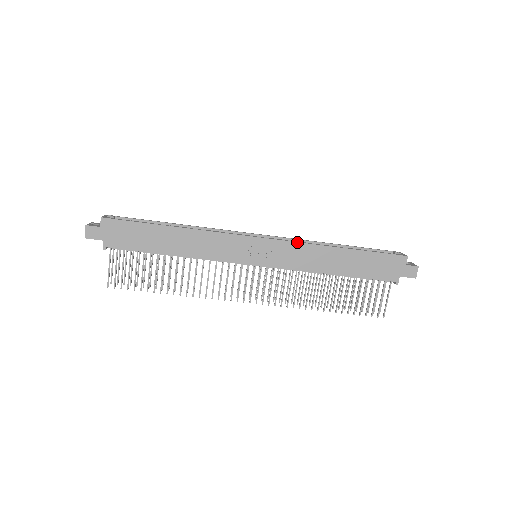
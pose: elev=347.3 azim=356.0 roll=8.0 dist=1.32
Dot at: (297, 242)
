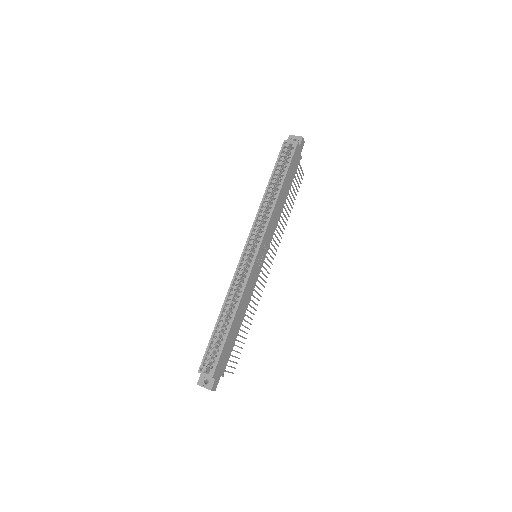
Dot at: (268, 224)
